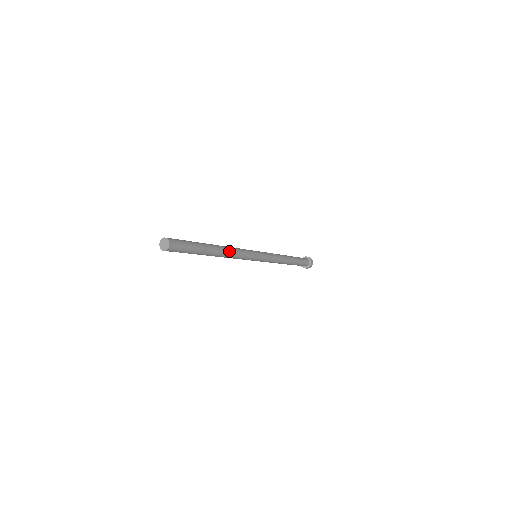
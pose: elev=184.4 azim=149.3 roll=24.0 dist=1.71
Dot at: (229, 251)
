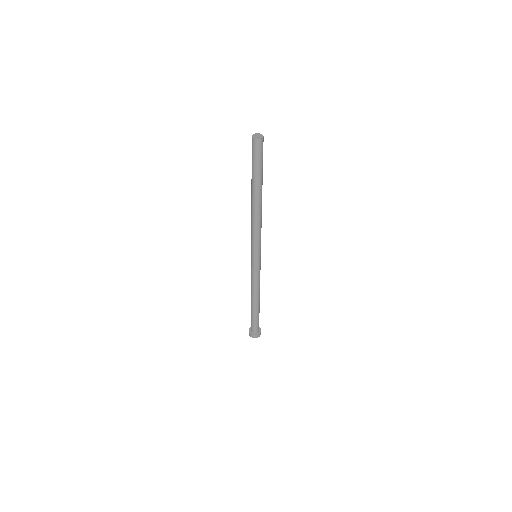
Dot at: (260, 215)
